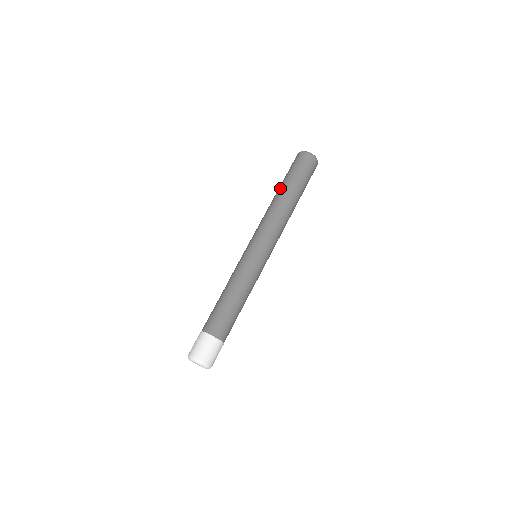
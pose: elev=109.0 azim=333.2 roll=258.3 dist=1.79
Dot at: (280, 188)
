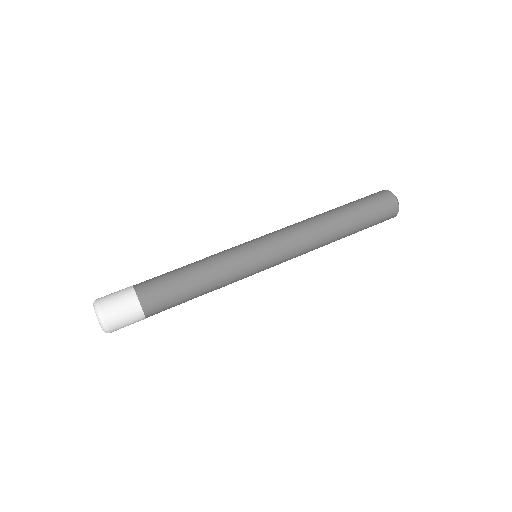
Dot at: (338, 208)
